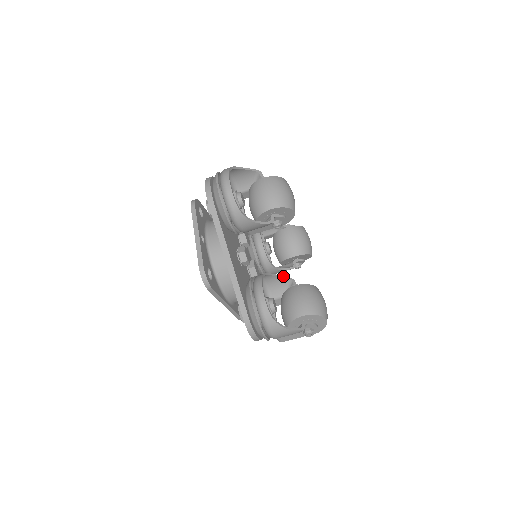
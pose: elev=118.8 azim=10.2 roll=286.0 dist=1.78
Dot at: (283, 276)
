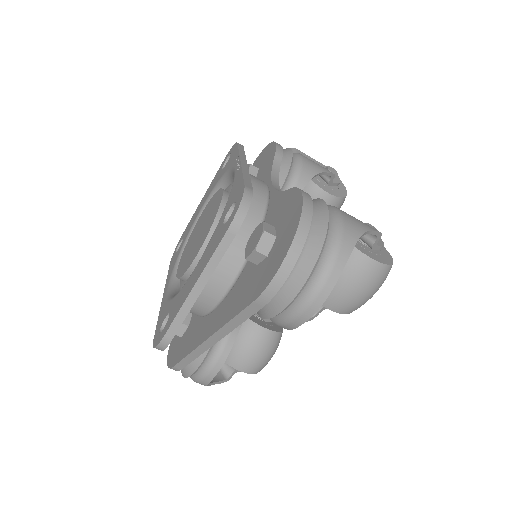
Dot at: occluded
